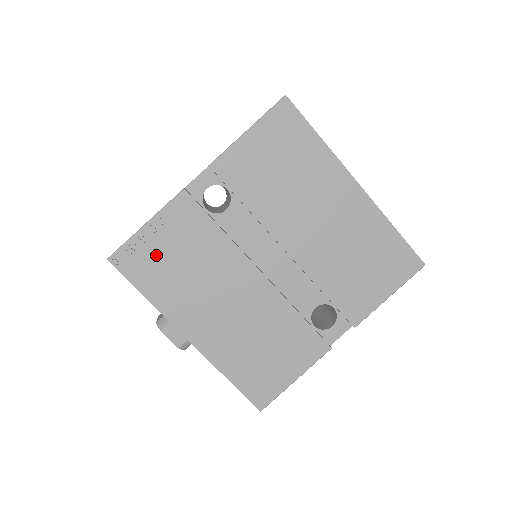
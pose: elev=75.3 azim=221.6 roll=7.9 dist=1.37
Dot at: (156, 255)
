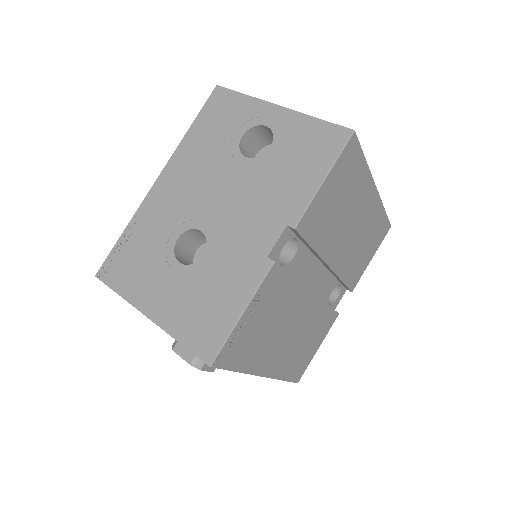
Dot at: (249, 333)
